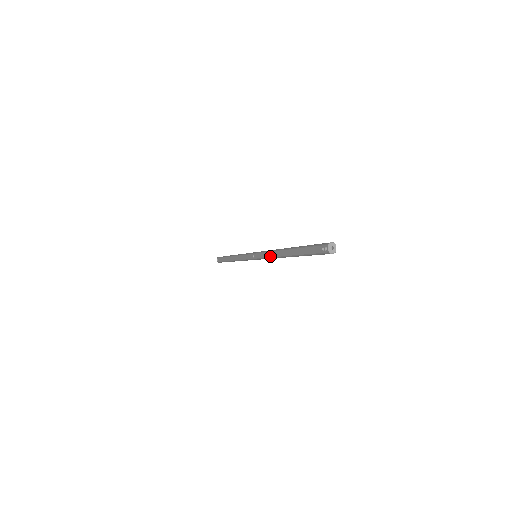
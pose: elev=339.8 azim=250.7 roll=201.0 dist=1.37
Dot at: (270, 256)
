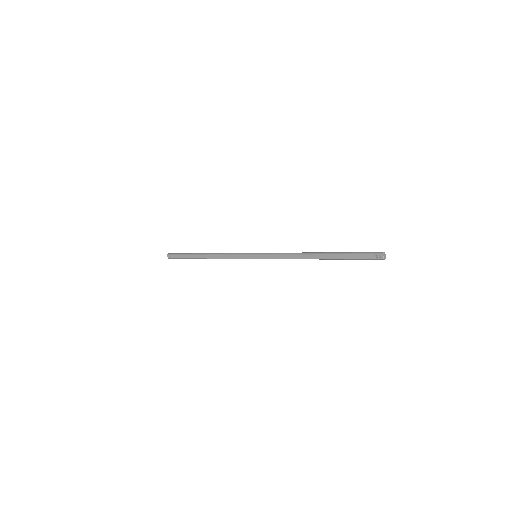
Dot at: (289, 258)
